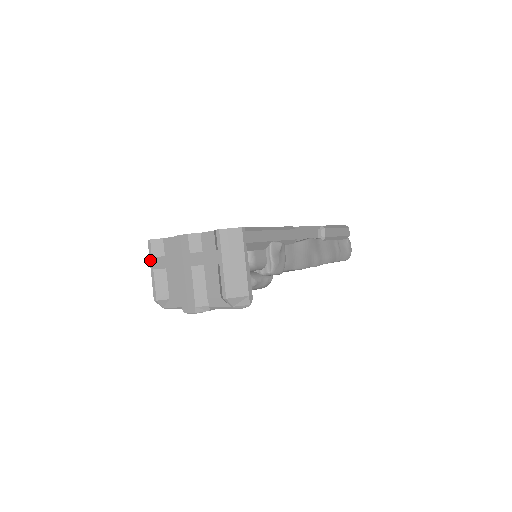
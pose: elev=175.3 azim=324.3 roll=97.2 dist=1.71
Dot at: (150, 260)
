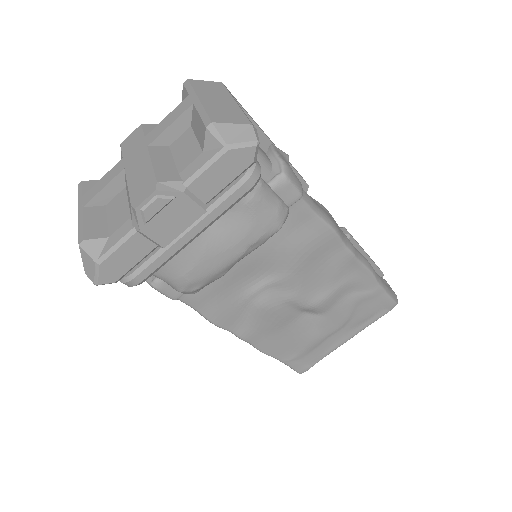
Dot at: (78, 202)
